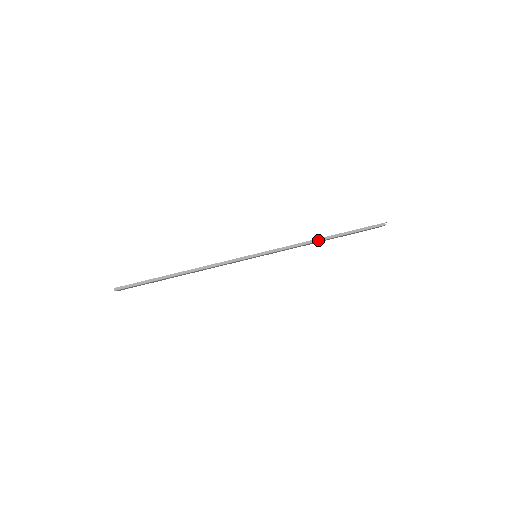
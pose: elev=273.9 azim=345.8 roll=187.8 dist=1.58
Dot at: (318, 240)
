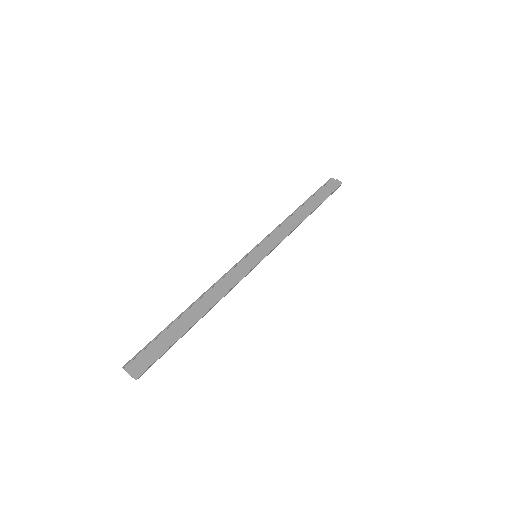
Dot at: occluded
